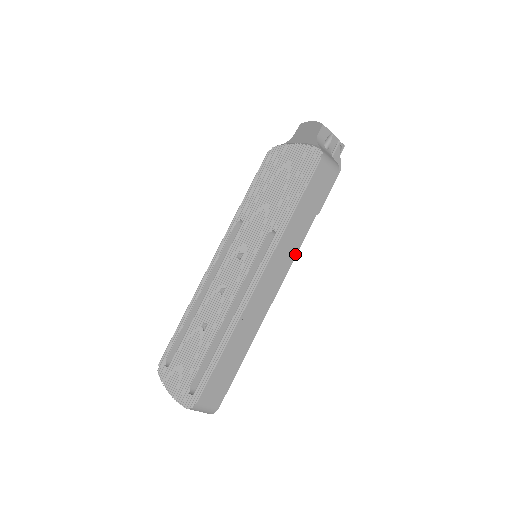
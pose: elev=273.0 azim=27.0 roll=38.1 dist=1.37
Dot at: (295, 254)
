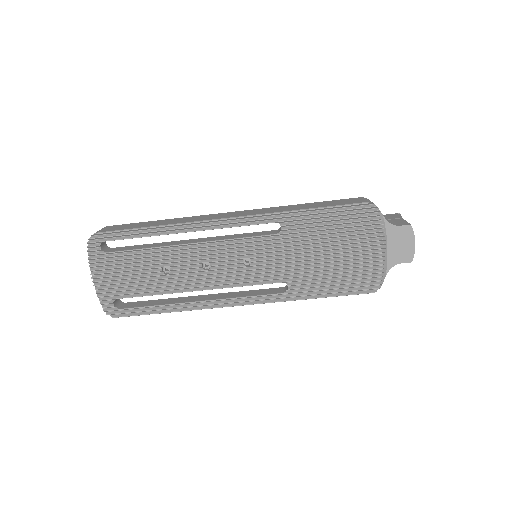
Dot at: occluded
